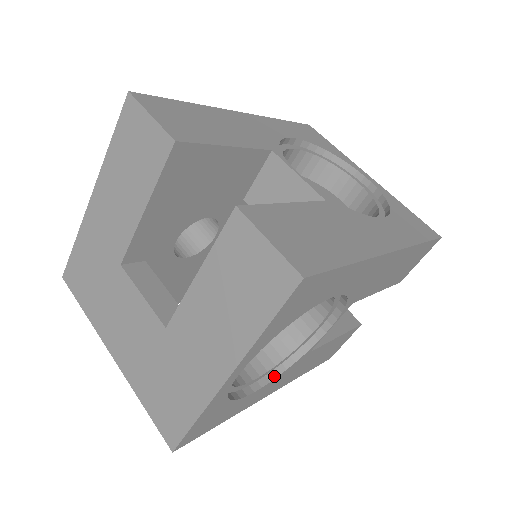
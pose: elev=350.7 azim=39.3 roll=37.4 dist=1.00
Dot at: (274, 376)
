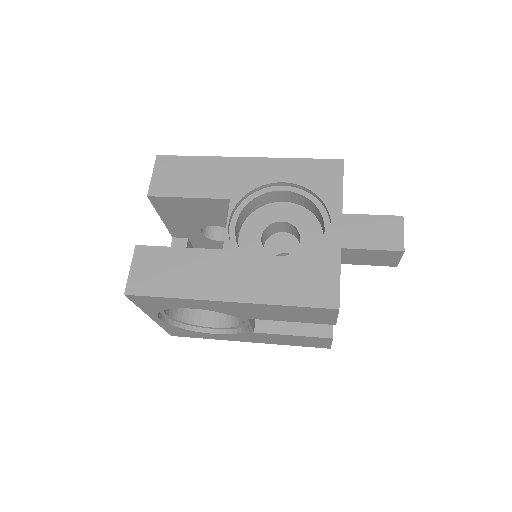
Dot at: (230, 332)
